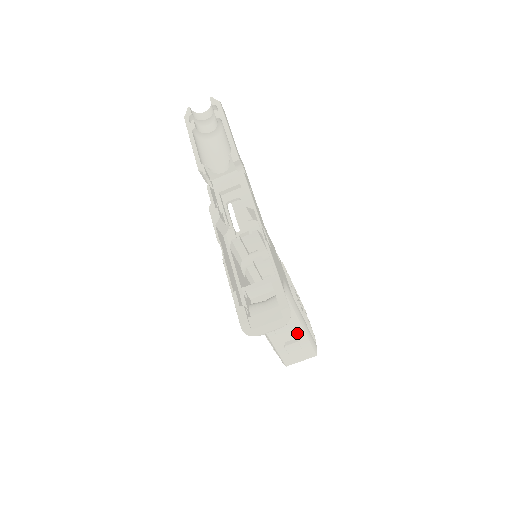
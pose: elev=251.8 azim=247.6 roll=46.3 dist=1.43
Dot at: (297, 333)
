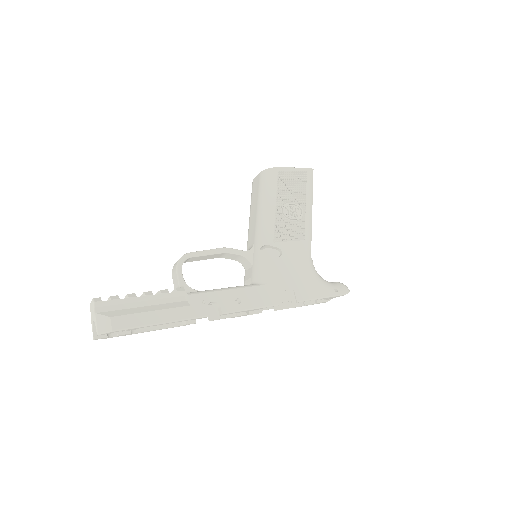
Dot at: occluded
